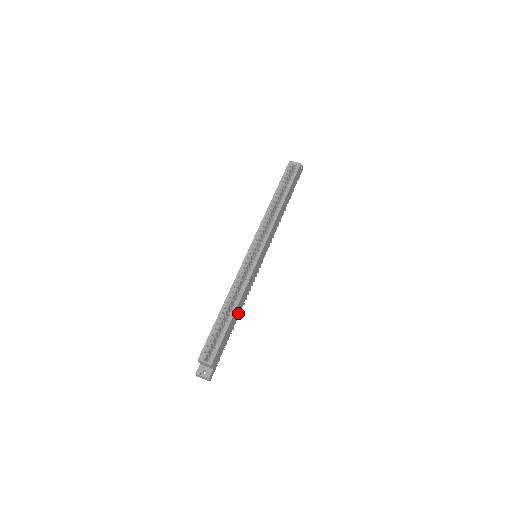
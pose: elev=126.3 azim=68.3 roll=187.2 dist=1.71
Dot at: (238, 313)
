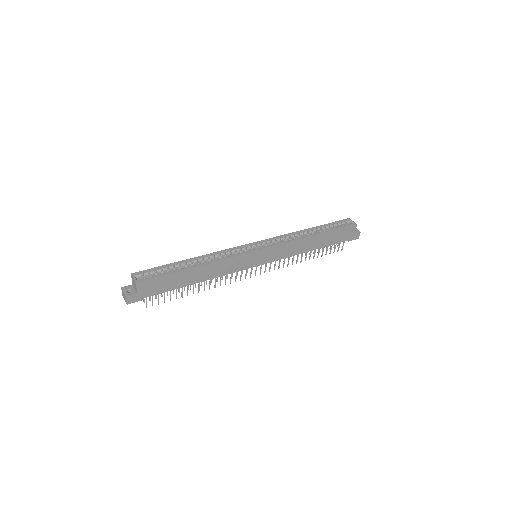
Dot at: (200, 278)
